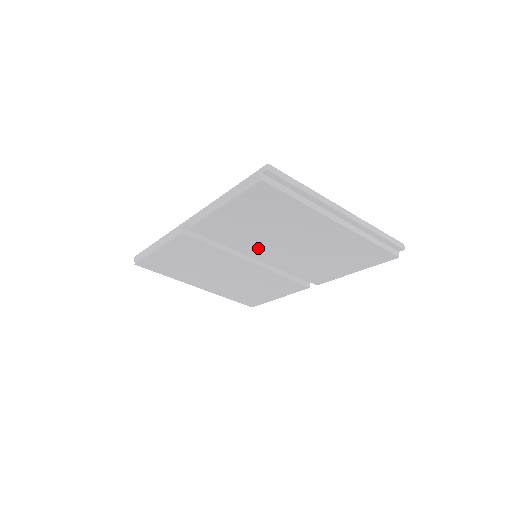
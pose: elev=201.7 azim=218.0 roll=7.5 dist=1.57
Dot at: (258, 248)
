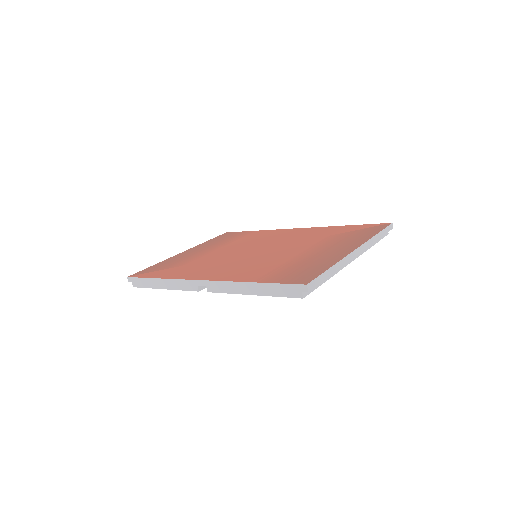
Dot at: occluded
